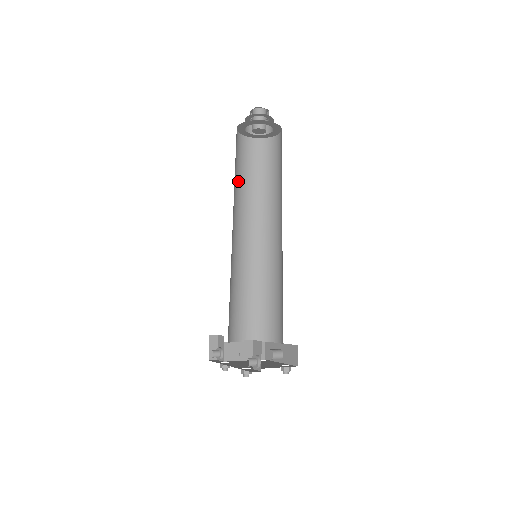
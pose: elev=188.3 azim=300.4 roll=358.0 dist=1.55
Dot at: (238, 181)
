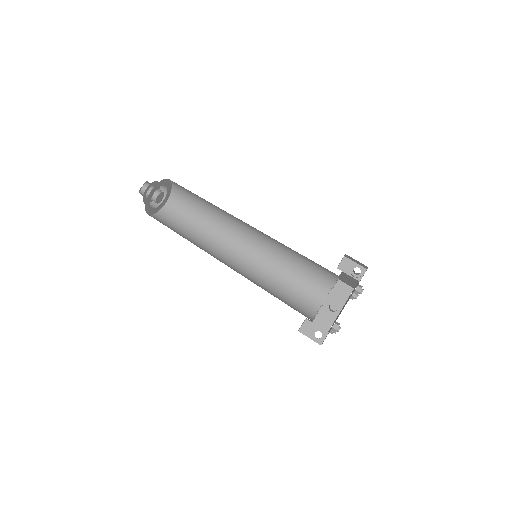
Dot at: occluded
